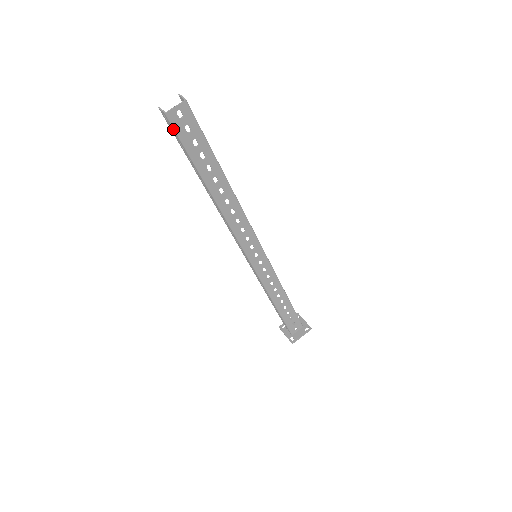
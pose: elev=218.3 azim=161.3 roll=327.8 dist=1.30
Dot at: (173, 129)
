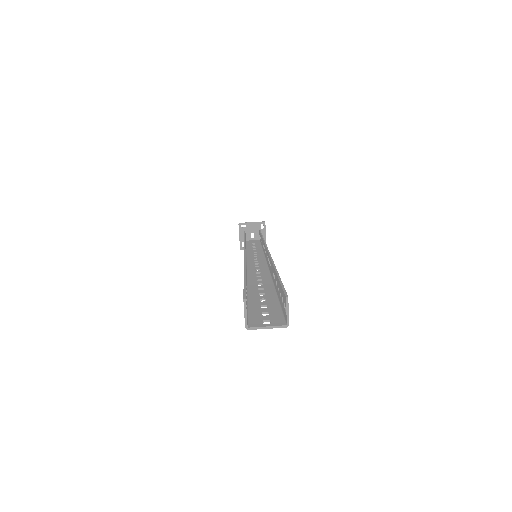
Dot at: occluded
